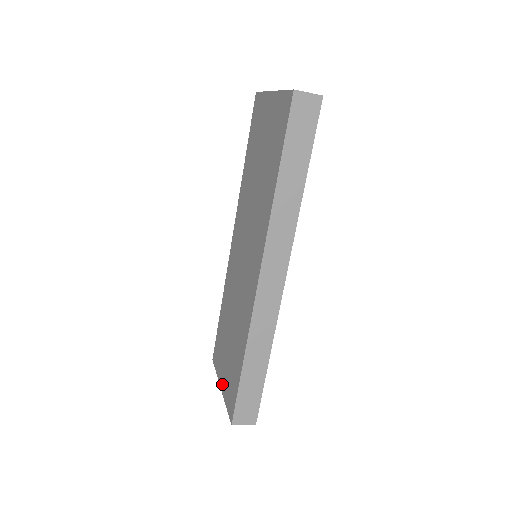
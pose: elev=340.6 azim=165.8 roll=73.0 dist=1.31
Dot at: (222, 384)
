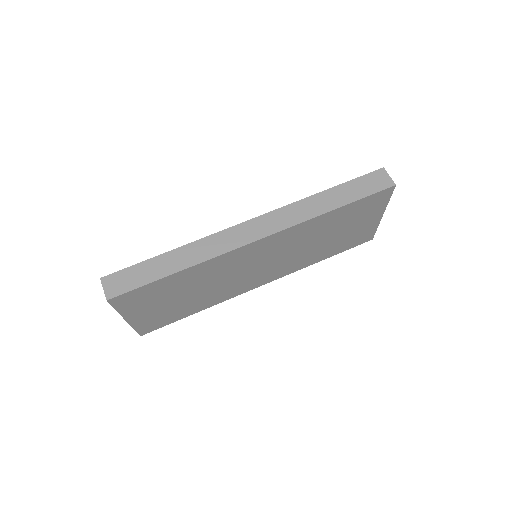
Dot at: occluded
